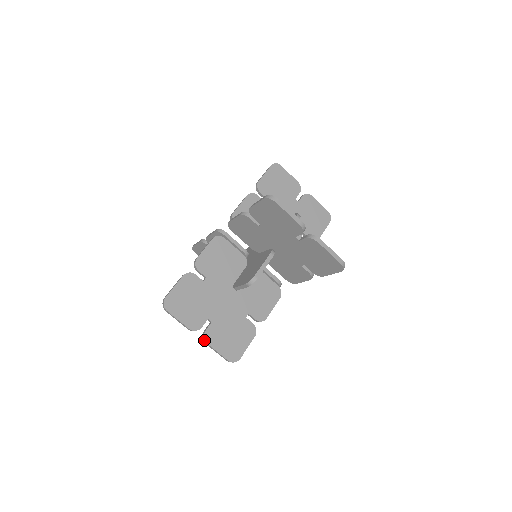
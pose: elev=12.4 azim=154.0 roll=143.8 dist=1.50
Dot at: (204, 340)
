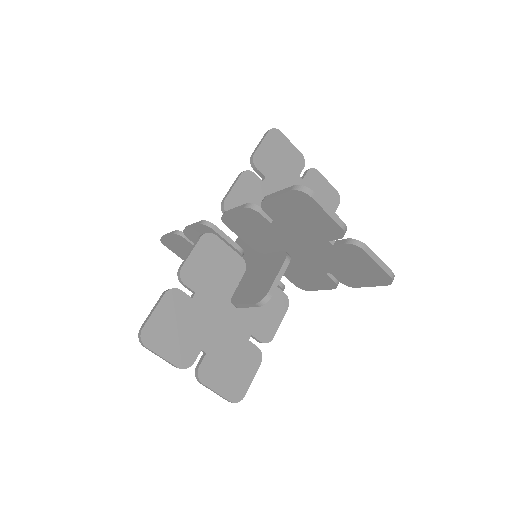
Dot at: (198, 379)
